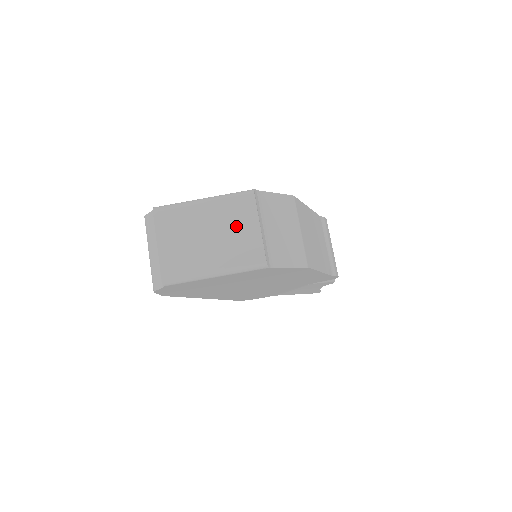
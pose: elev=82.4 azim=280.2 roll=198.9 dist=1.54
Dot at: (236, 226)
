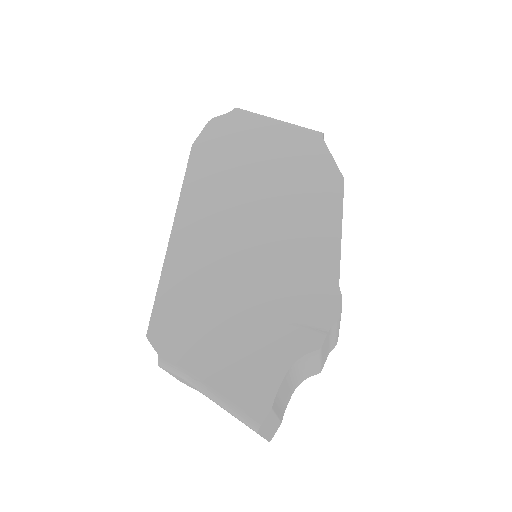
Dot at: occluded
